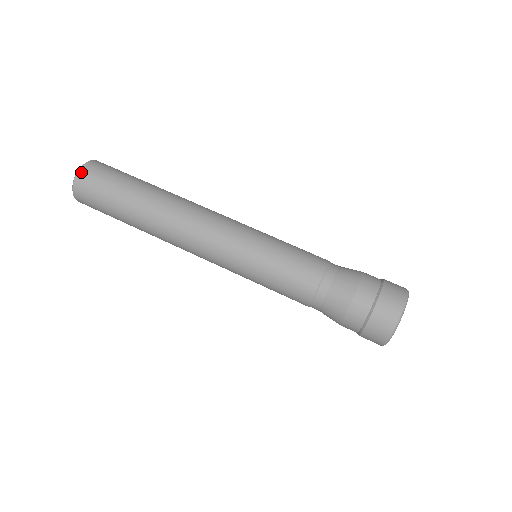
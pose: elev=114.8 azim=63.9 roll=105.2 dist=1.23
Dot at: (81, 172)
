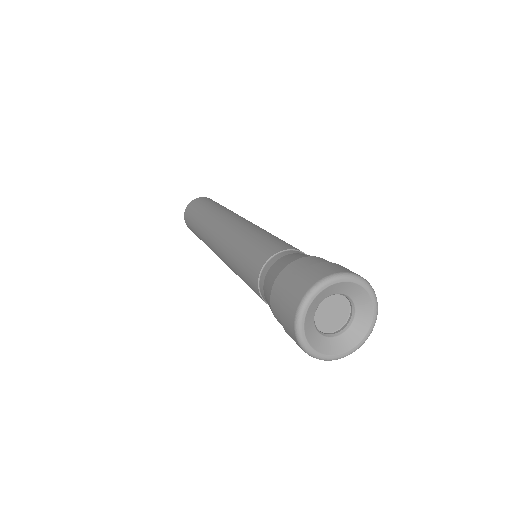
Dot at: (195, 199)
